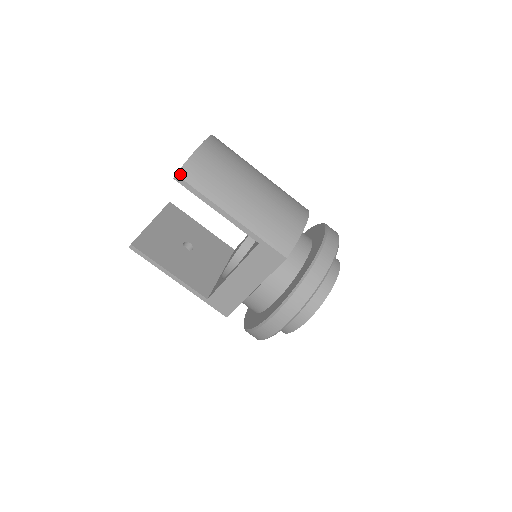
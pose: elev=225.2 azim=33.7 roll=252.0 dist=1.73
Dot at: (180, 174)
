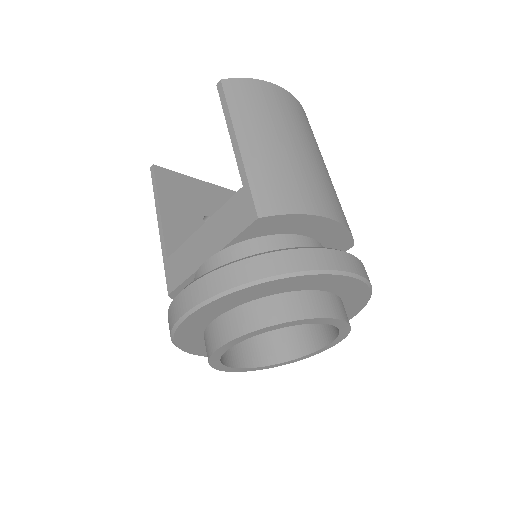
Dot at: (225, 82)
